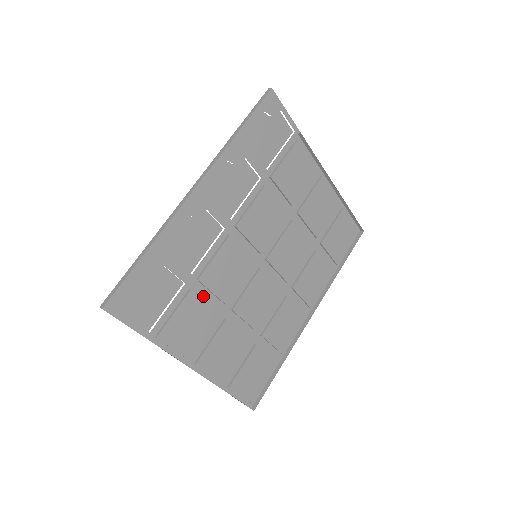
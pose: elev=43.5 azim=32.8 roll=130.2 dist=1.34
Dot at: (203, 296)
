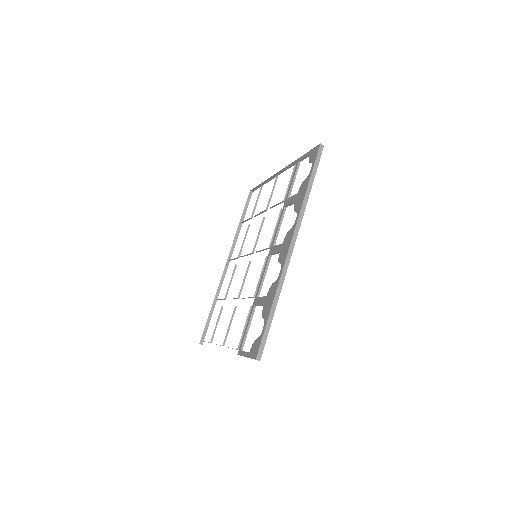
Dot at: occluded
